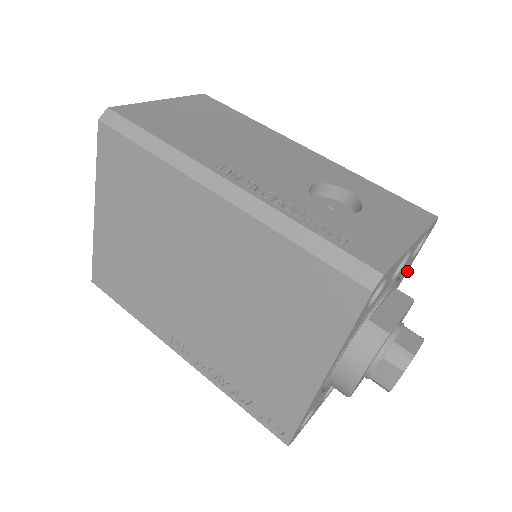
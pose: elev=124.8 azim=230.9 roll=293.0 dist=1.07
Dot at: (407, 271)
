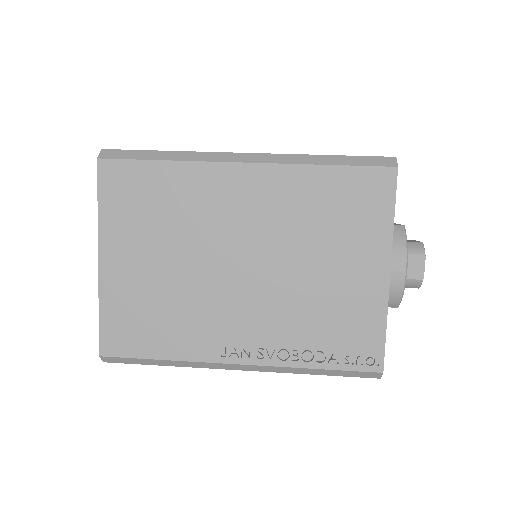
Dot at: occluded
